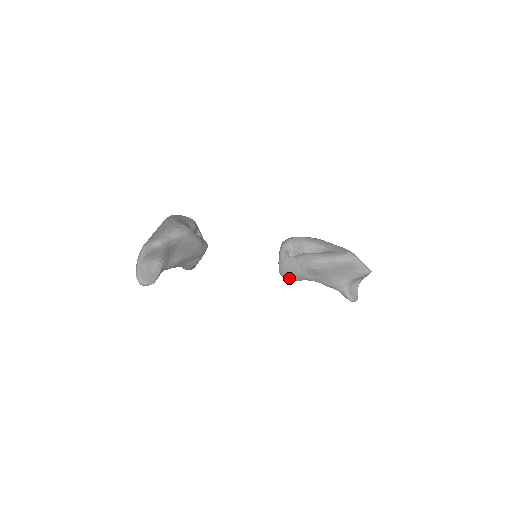
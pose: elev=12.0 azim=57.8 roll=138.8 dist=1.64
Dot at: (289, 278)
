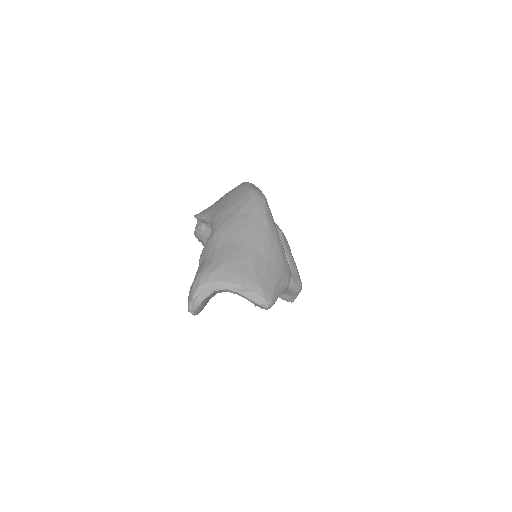
Dot at: occluded
